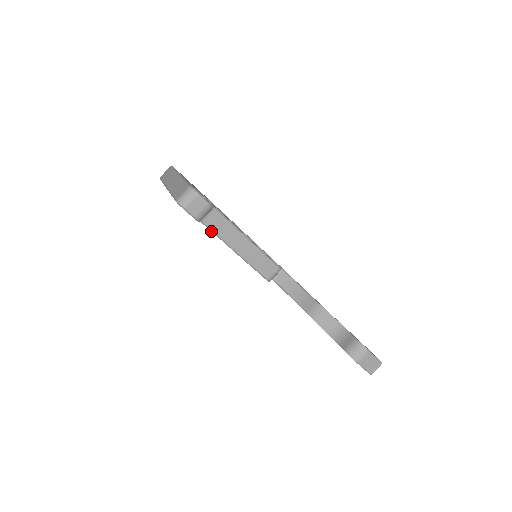
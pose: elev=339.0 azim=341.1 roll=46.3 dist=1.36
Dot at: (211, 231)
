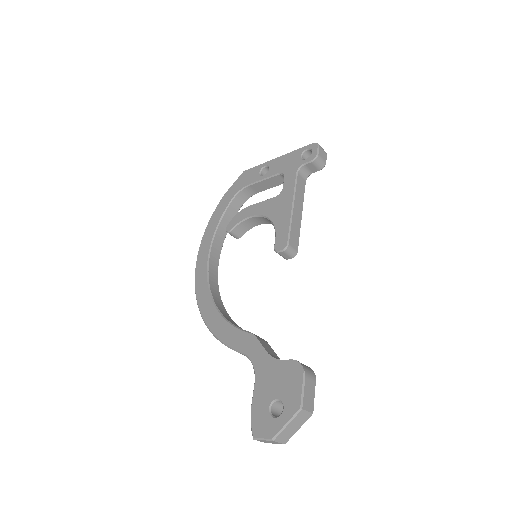
Dot at: (295, 182)
